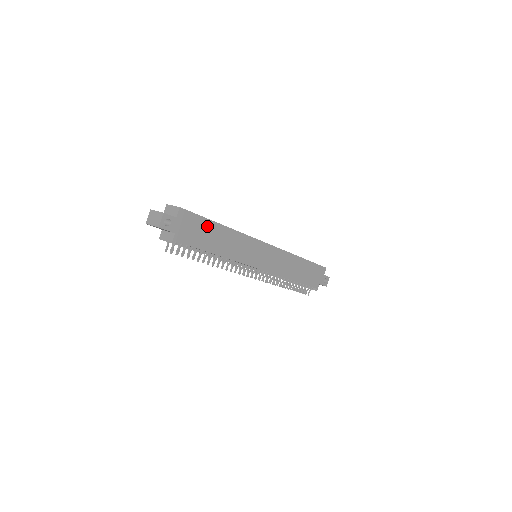
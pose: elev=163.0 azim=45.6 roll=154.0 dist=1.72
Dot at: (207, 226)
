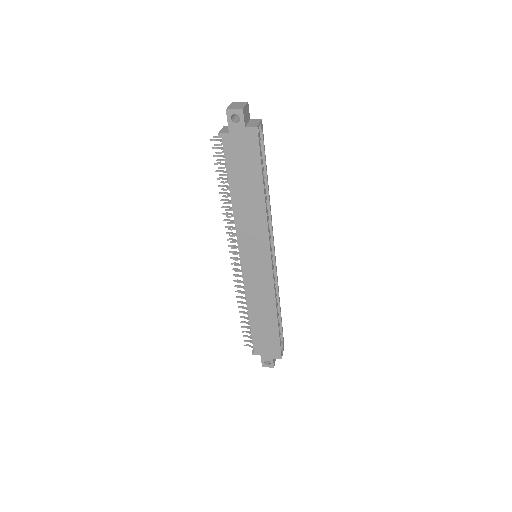
Dot at: (254, 172)
